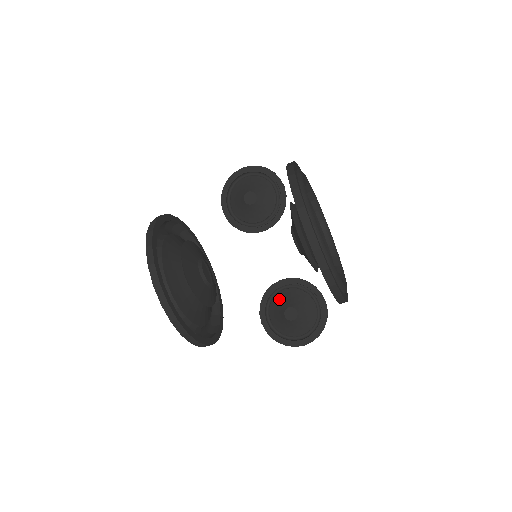
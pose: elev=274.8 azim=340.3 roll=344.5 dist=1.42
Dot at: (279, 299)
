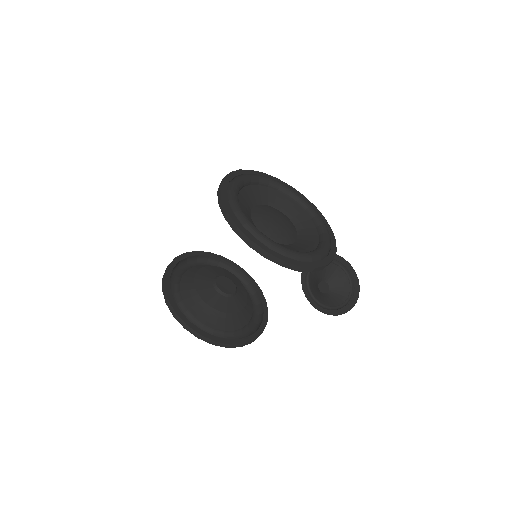
Dot at: (312, 278)
